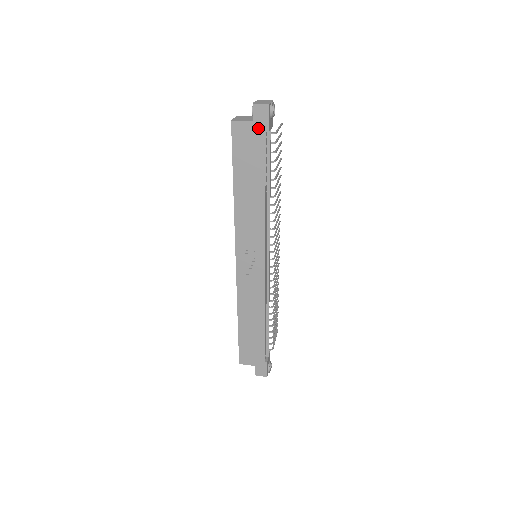
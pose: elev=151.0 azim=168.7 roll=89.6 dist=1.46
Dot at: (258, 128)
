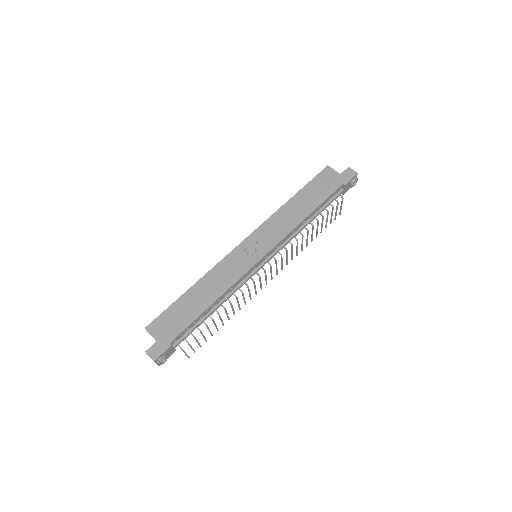
Dot at: (340, 179)
